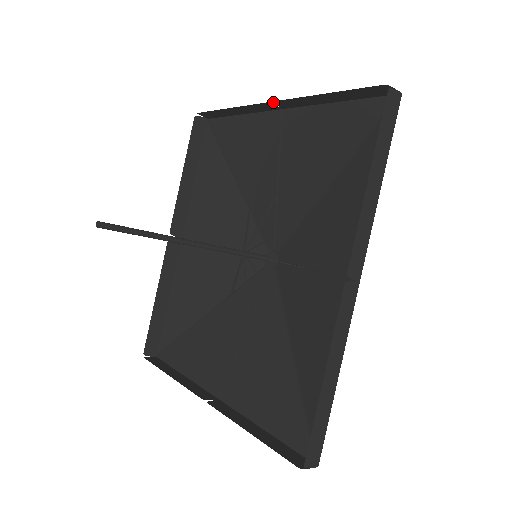
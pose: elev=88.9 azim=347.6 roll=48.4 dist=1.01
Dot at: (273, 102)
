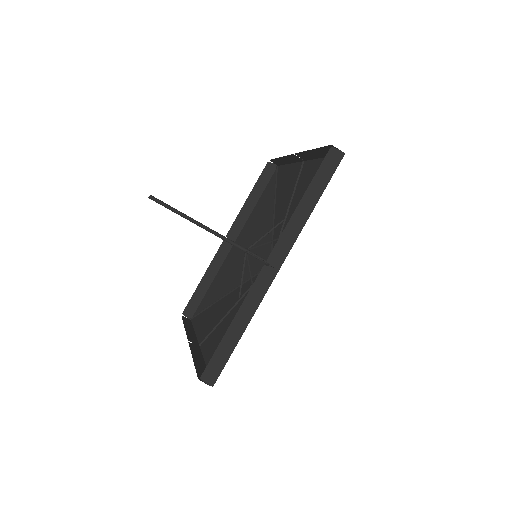
Dot at: (296, 154)
